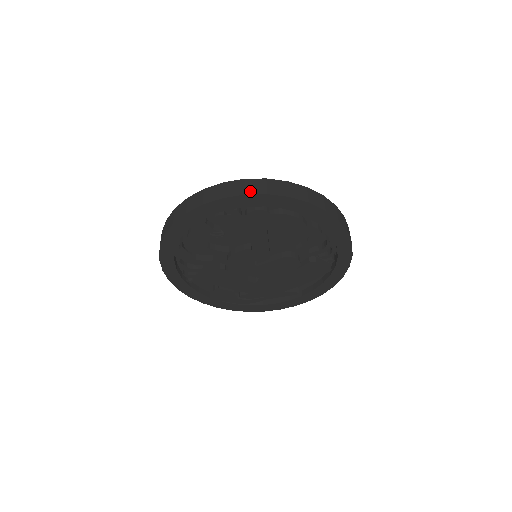
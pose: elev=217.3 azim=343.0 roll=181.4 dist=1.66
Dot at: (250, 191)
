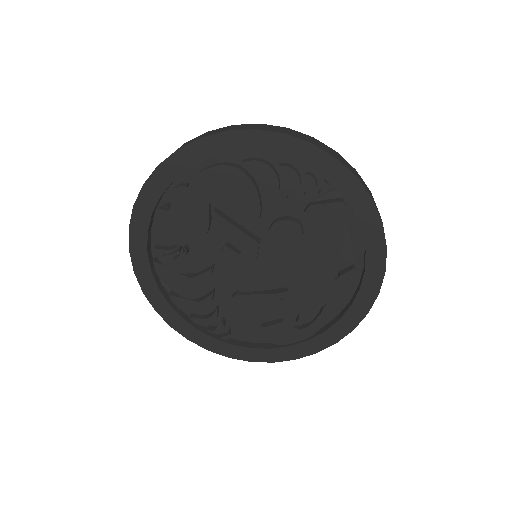
Dot at: (148, 179)
